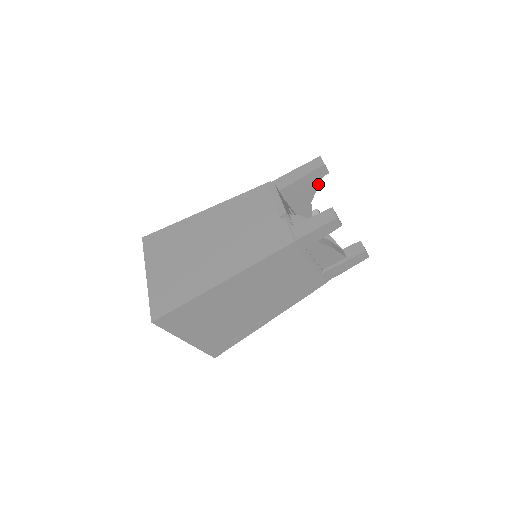
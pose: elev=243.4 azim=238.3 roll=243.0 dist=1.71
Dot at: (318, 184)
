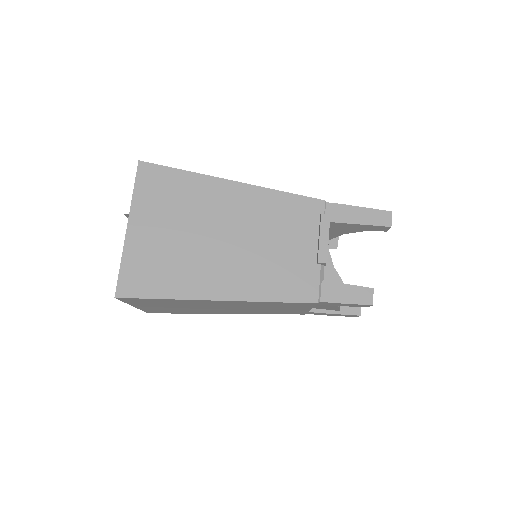
Dot at: occluded
